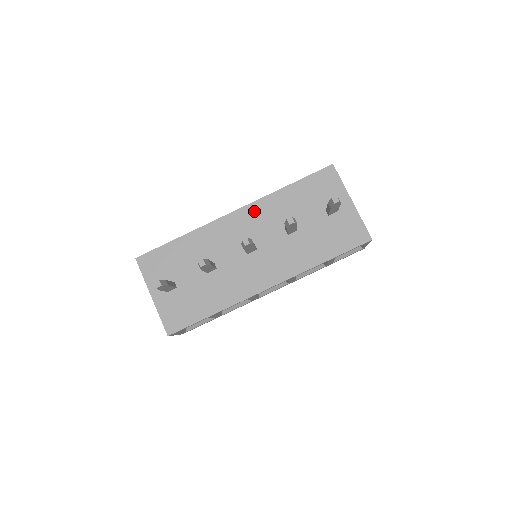
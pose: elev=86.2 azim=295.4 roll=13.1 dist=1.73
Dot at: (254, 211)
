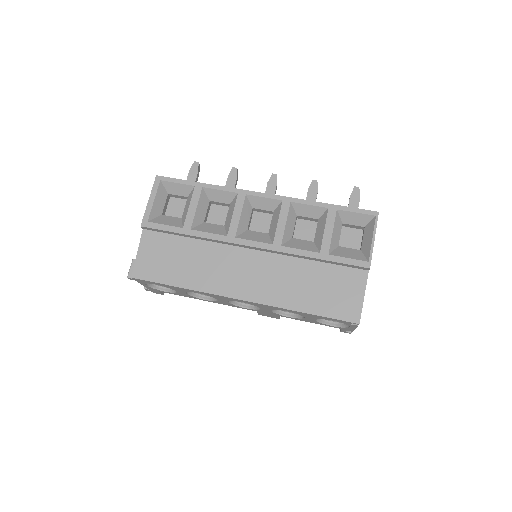
Dot at: occluded
